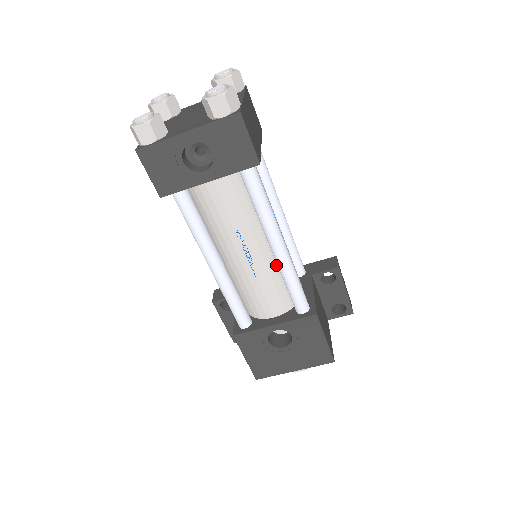
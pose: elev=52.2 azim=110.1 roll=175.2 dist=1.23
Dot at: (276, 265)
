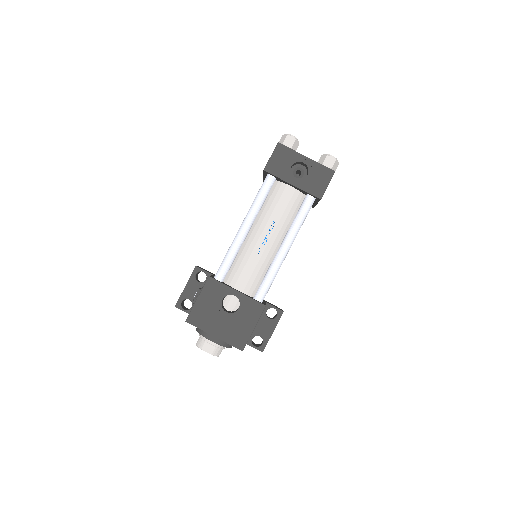
Dot at: (270, 262)
